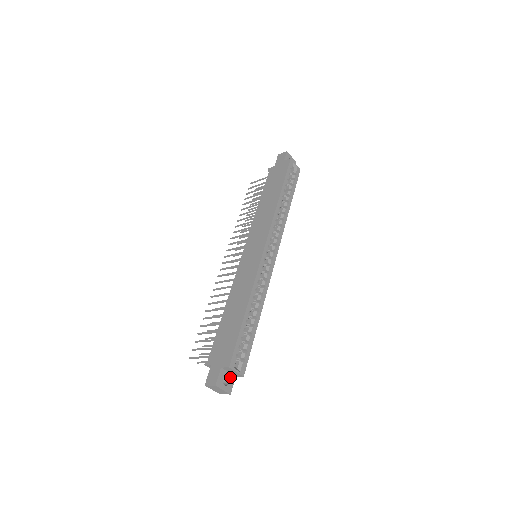
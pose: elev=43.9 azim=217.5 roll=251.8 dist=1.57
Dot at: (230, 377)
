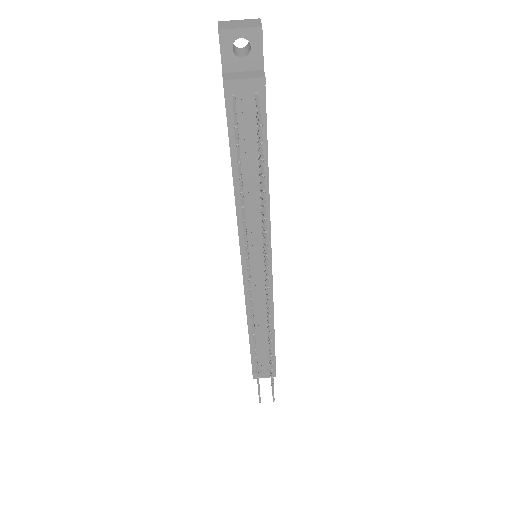
Dot at: occluded
